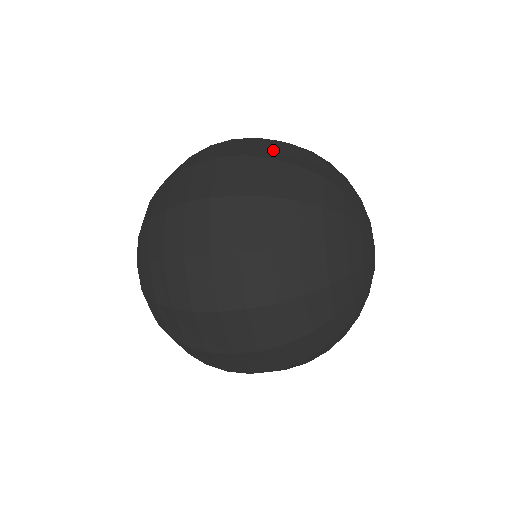
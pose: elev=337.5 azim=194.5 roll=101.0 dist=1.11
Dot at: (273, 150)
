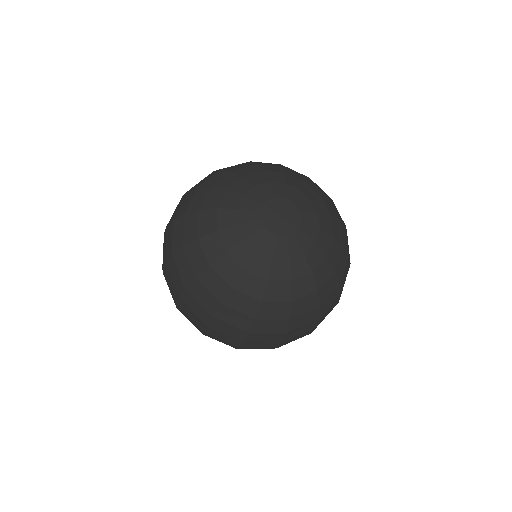
Dot at: occluded
